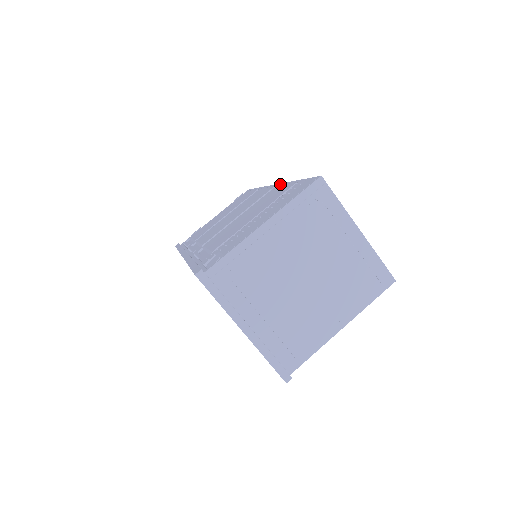
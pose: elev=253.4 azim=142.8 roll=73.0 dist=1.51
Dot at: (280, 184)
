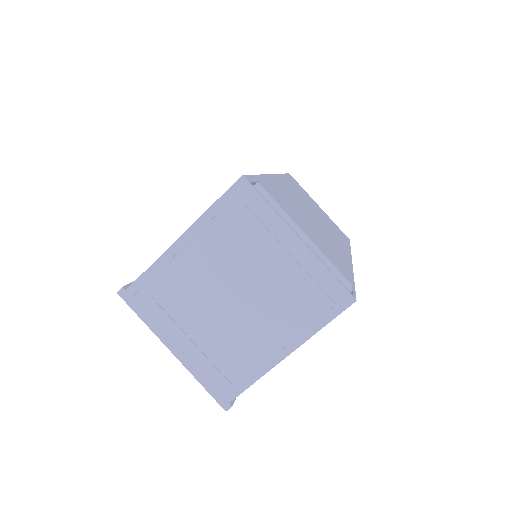
Dot at: occluded
